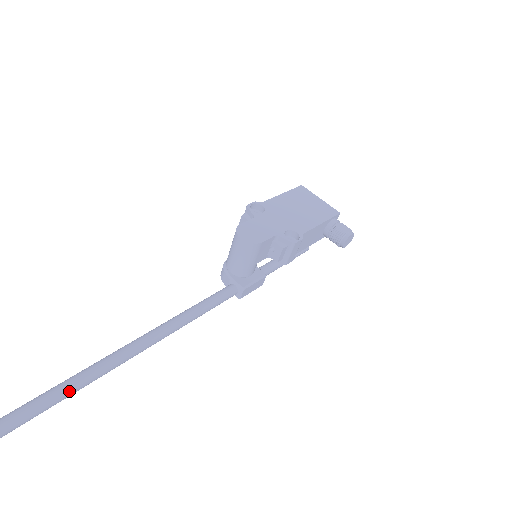
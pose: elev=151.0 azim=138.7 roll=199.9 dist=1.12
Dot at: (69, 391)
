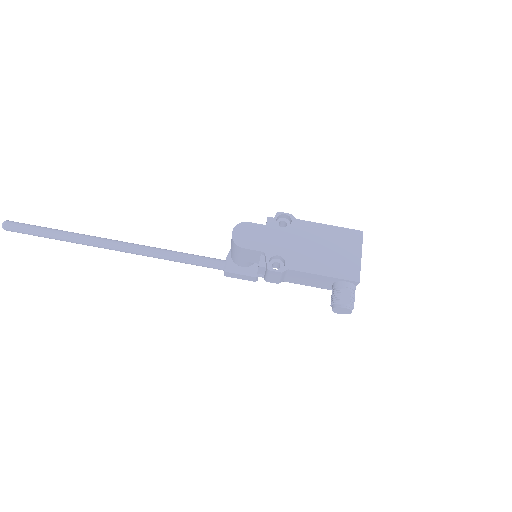
Dot at: (65, 239)
